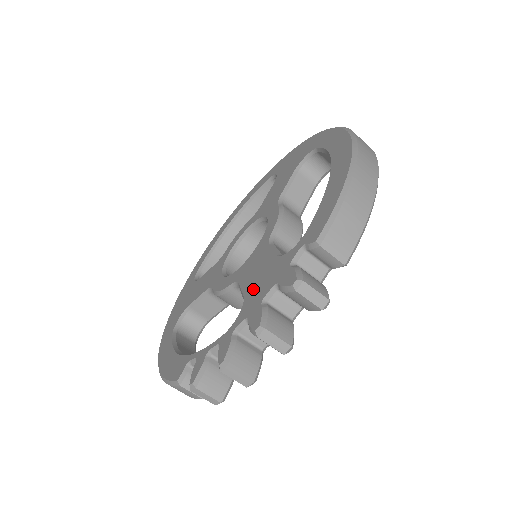
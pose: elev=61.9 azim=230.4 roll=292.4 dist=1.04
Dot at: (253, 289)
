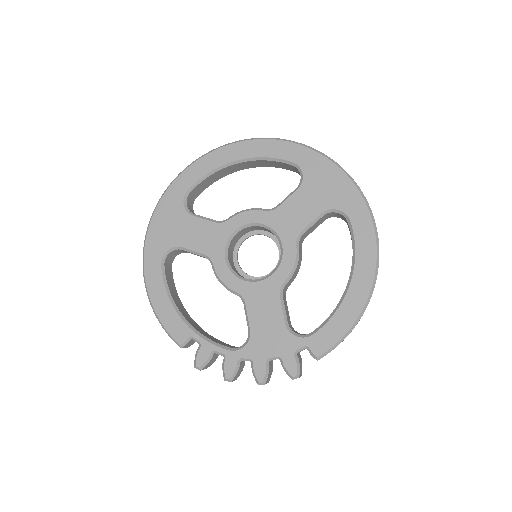
Dot at: (260, 335)
